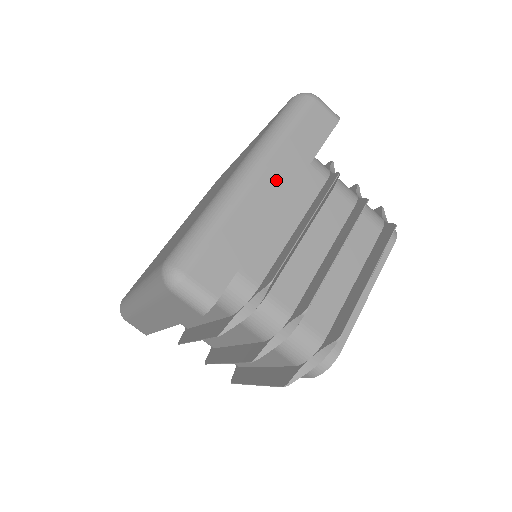
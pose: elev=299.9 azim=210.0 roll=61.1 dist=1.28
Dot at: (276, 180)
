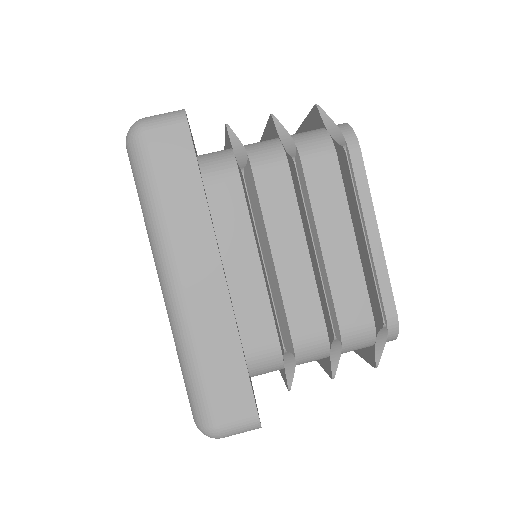
Dot at: (198, 266)
